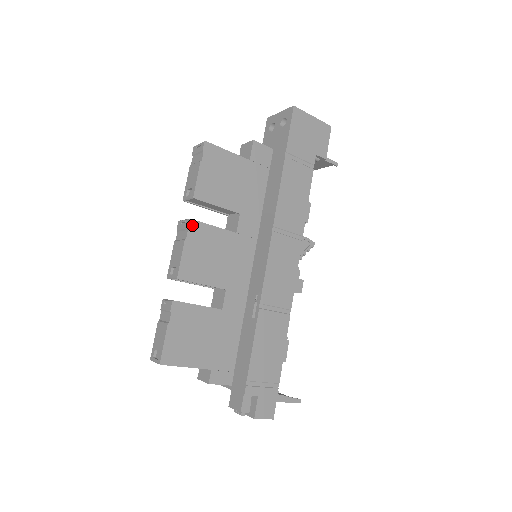
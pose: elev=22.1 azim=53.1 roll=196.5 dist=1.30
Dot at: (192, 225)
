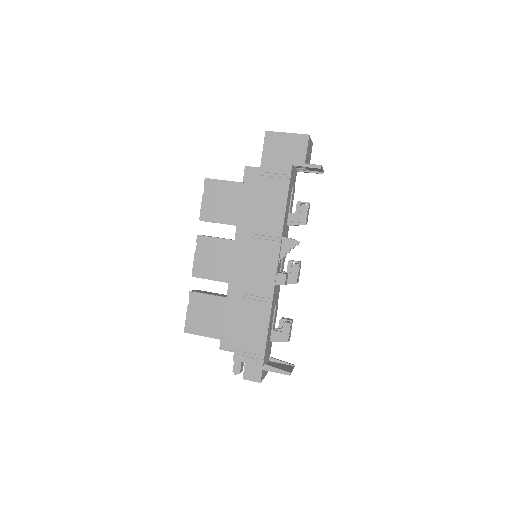
Dot at: (200, 239)
